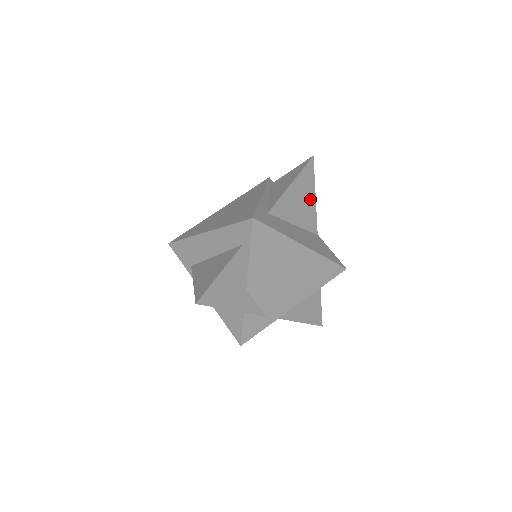
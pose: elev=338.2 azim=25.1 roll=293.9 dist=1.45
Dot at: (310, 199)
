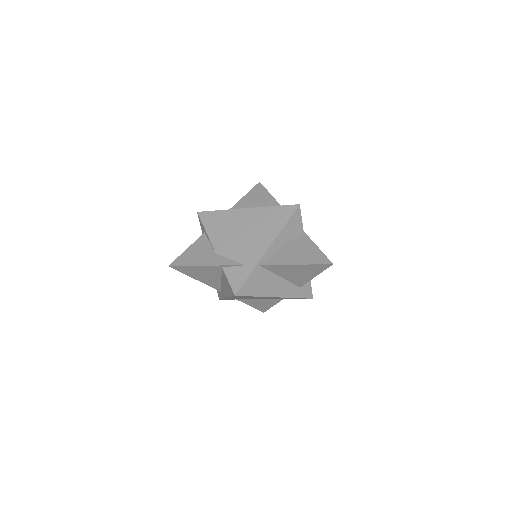
Dot at: (267, 199)
